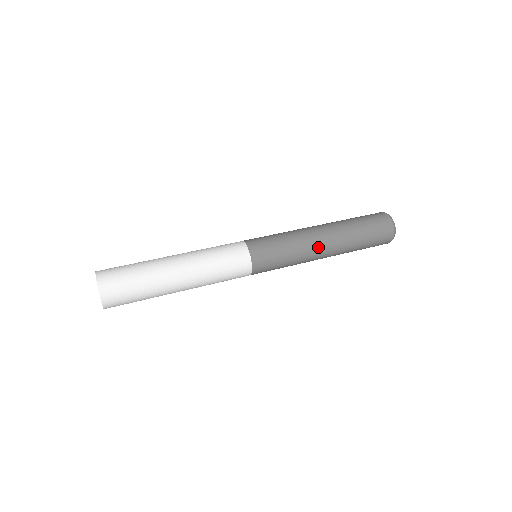
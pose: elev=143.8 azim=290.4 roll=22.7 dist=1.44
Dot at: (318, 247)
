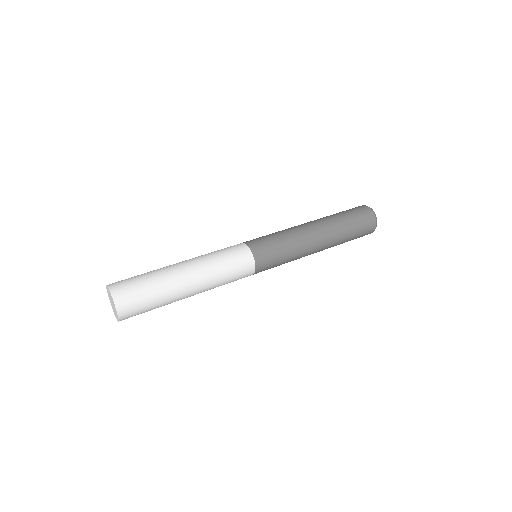
Dot at: (307, 230)
